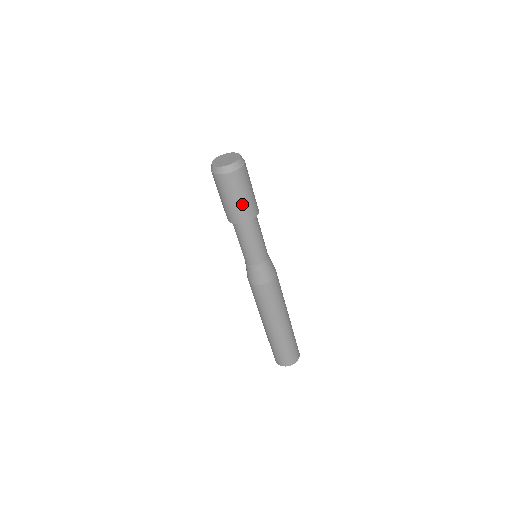
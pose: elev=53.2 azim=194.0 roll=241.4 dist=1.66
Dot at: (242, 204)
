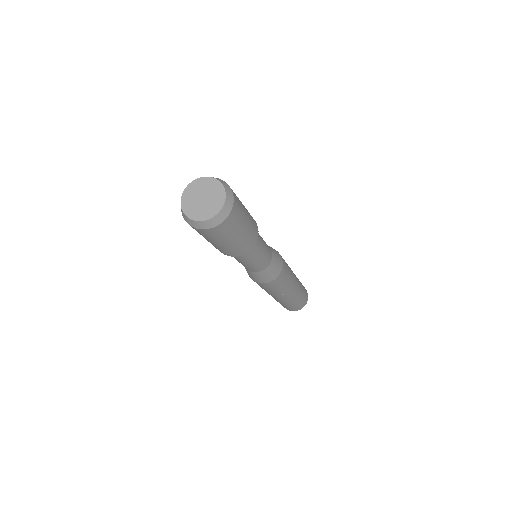
Dot at: (216, 245)
